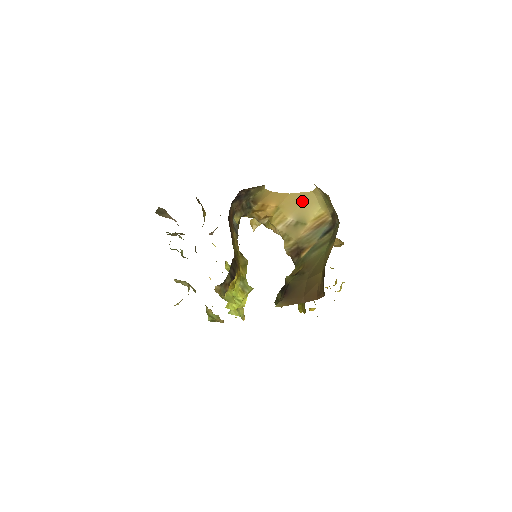
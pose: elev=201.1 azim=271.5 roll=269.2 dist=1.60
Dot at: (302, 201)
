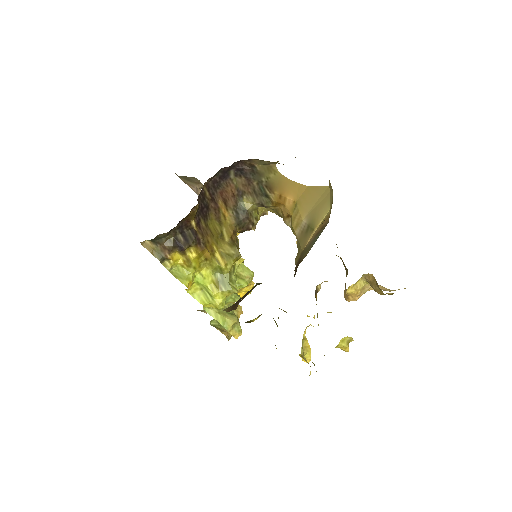
Dot at: (318, 198)
